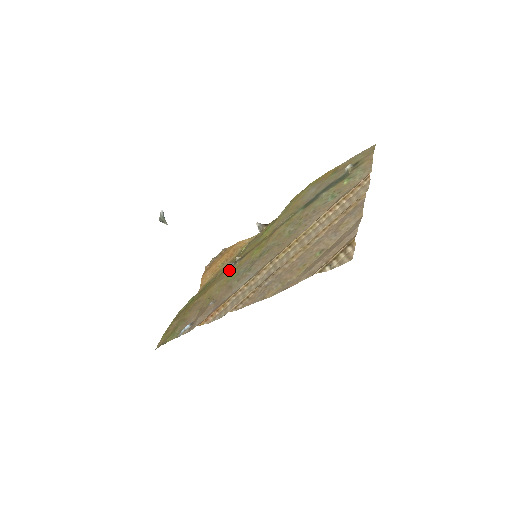
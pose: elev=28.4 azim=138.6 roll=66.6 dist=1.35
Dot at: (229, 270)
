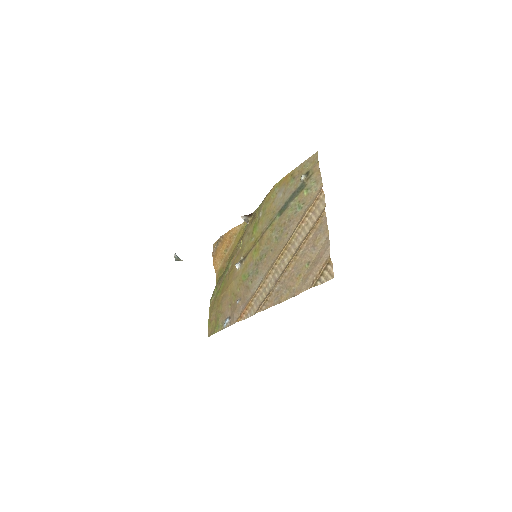
Dot at: (239, 269)
